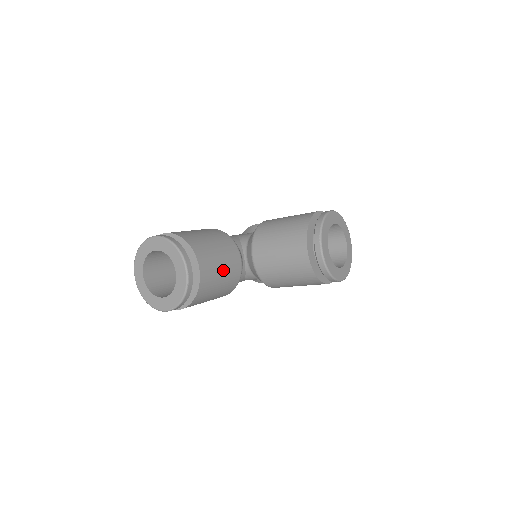
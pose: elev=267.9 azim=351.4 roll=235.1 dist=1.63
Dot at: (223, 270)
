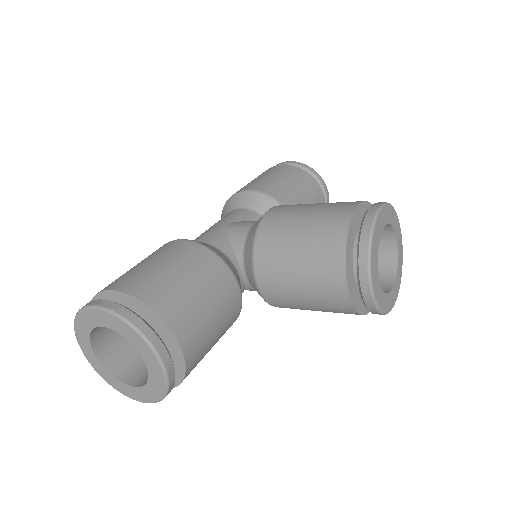
Dot at: (216, 323)
